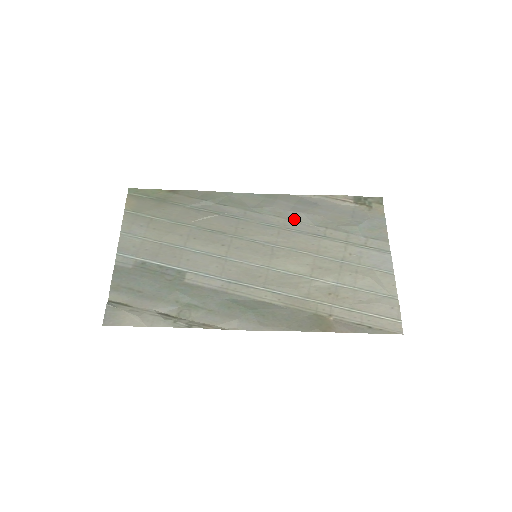
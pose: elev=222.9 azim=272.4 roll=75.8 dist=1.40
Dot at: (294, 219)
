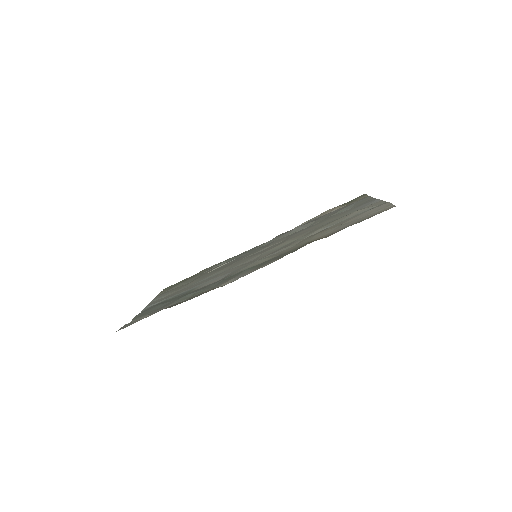
Dot at: (290, 234)
